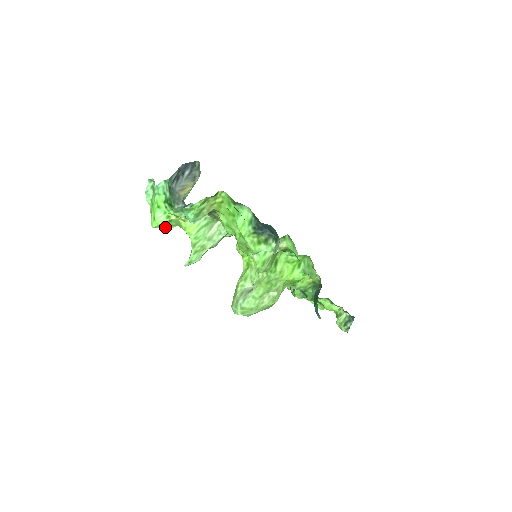
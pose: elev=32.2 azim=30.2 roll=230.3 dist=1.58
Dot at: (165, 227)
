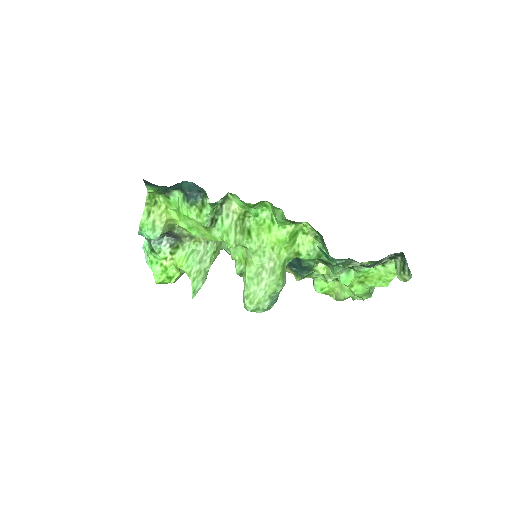
Dot at: (168, 278)
